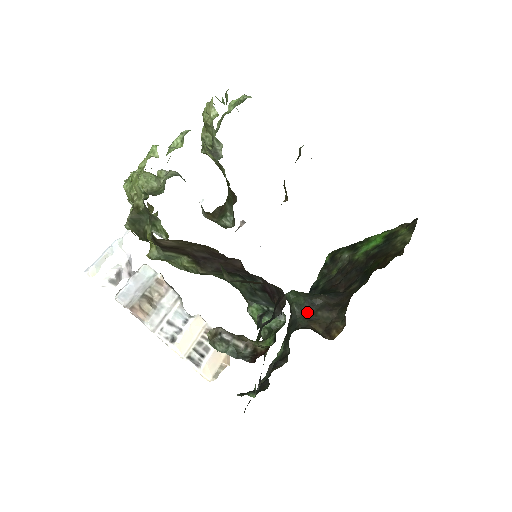
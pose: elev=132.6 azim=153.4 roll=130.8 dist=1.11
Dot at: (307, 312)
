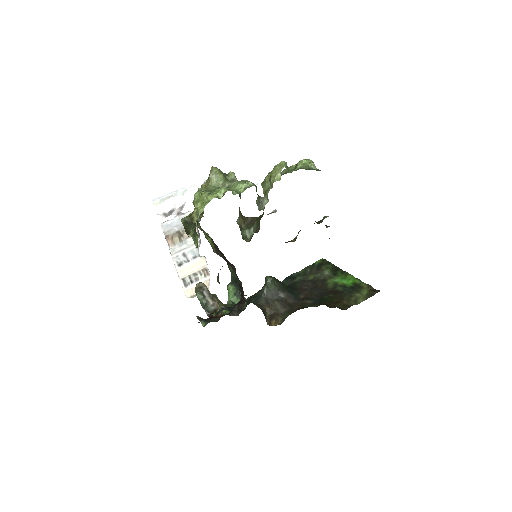
Dot at: (270, 297)
